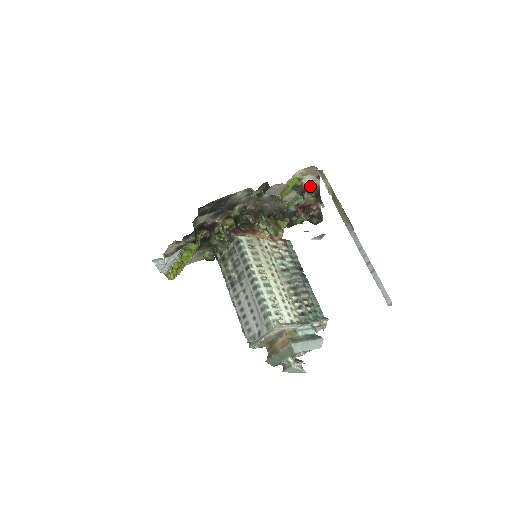
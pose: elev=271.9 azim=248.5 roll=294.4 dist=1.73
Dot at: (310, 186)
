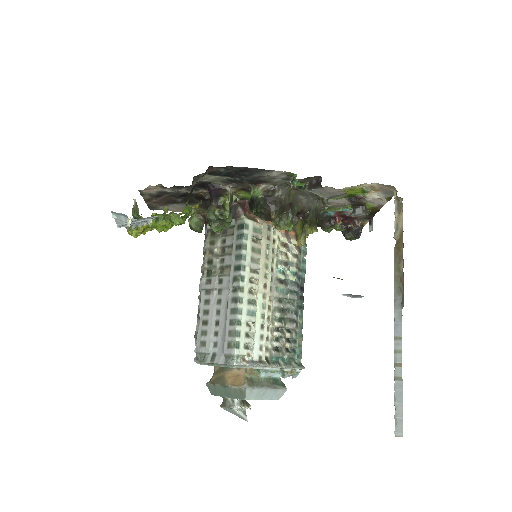
Dot at: (371, 202)
